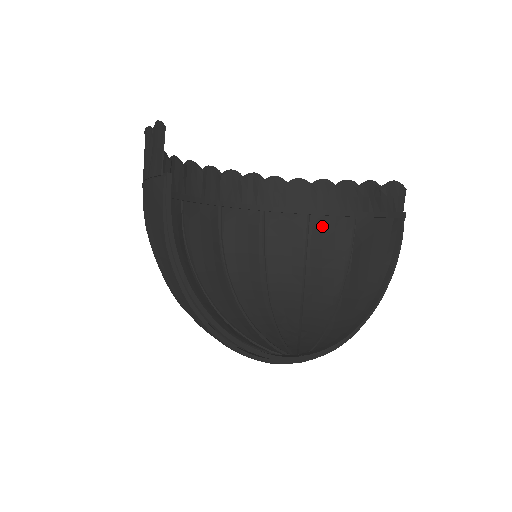
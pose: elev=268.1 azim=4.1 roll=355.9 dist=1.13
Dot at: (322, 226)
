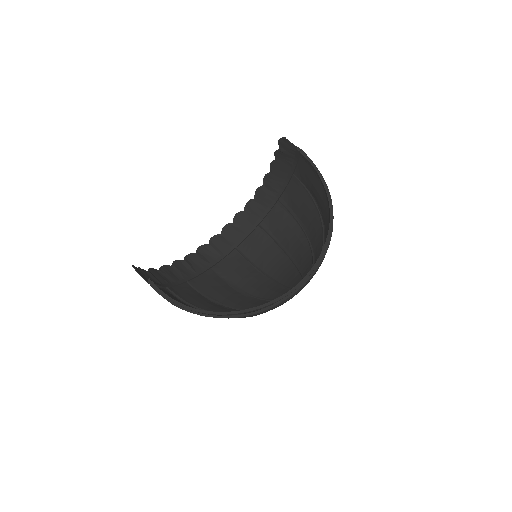
Dot at: (289, 198)
